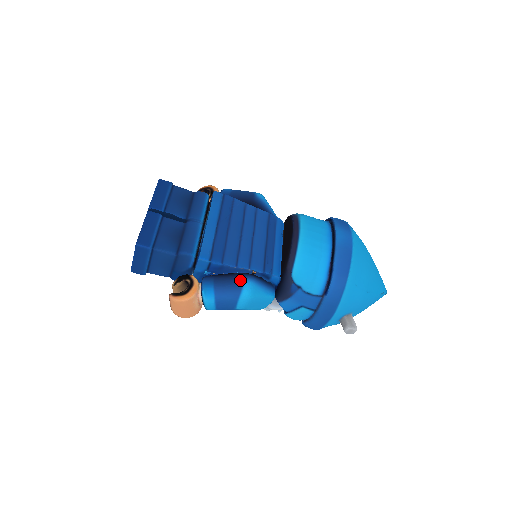
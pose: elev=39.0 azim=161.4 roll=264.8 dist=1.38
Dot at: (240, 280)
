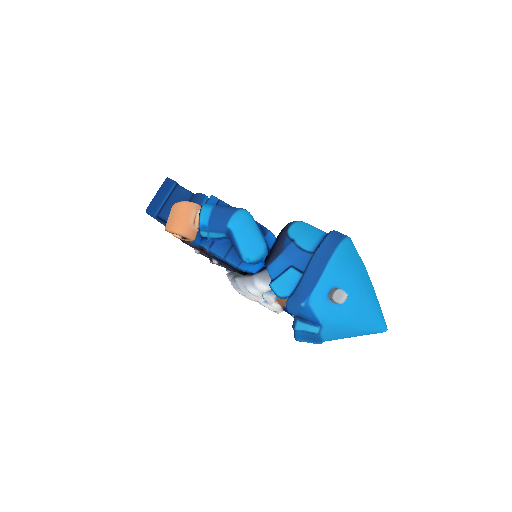
Dot at: (240, 208)
